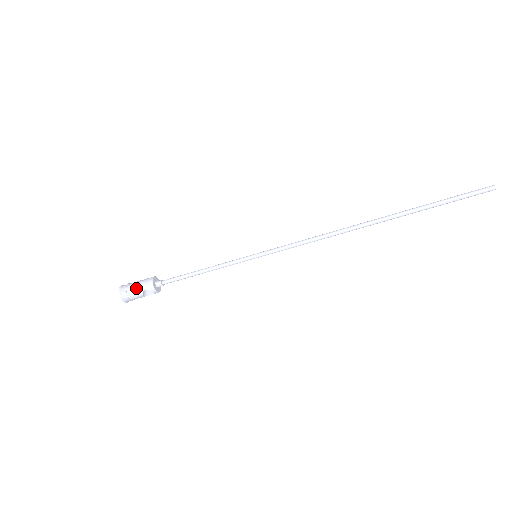
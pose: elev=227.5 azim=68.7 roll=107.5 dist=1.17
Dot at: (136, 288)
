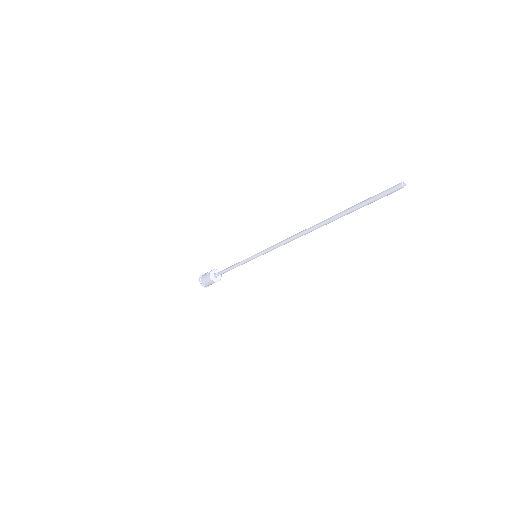
Dot at: (206, 283)
